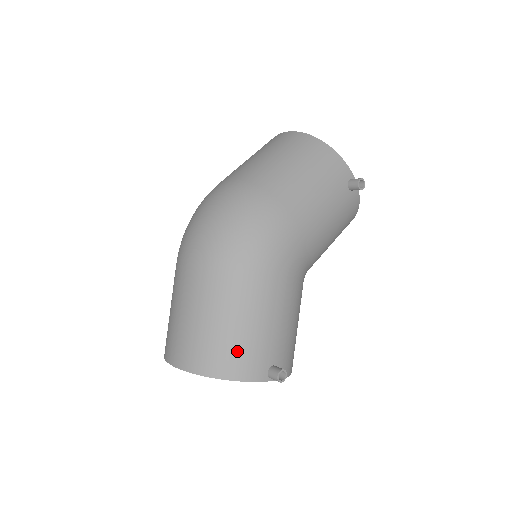
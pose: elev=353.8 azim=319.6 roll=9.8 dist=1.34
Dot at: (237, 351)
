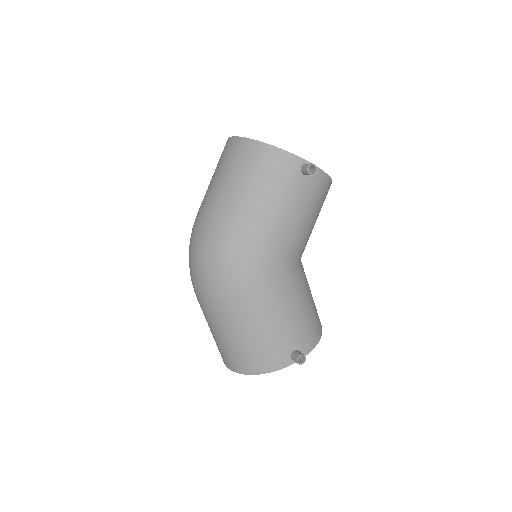
Dot at: (259, 354)
